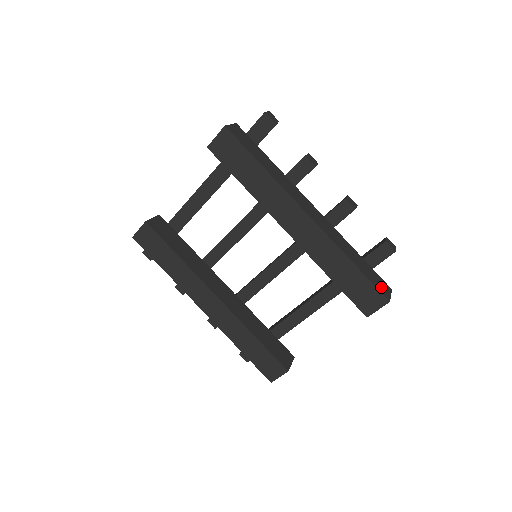
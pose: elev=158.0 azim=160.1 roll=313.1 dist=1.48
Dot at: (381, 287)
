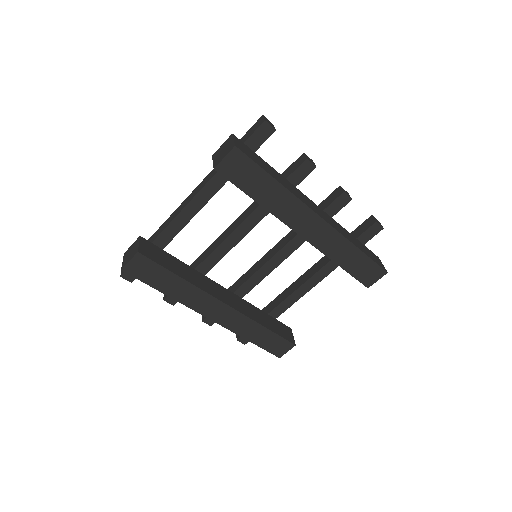
Dot at: (377, 261)
